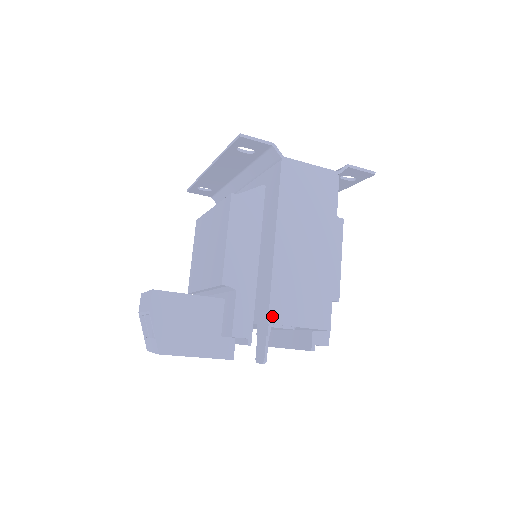
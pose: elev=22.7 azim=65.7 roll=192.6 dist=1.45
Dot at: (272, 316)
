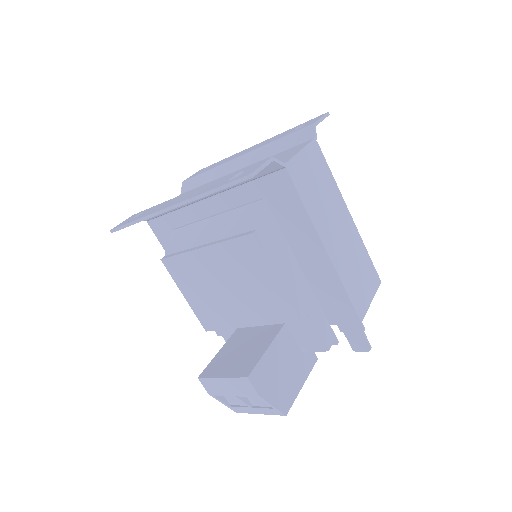
Dot at: (359, 314)
